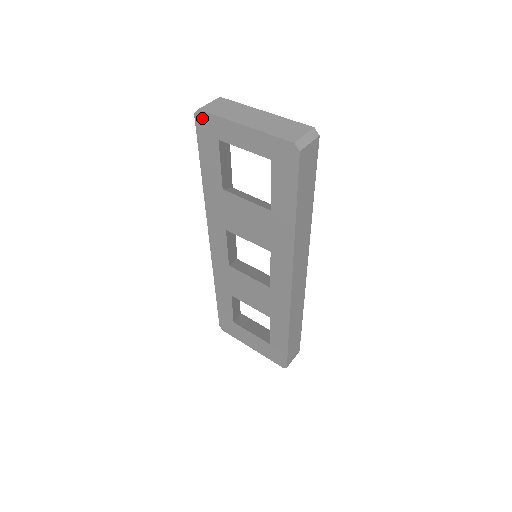
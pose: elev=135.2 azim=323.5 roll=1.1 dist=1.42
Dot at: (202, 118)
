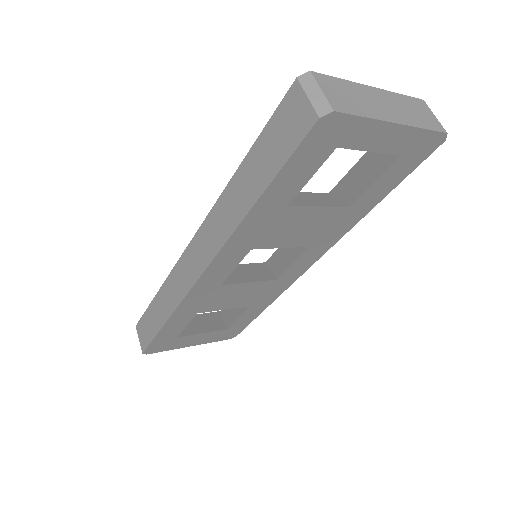
Dot at: (331, 123)
